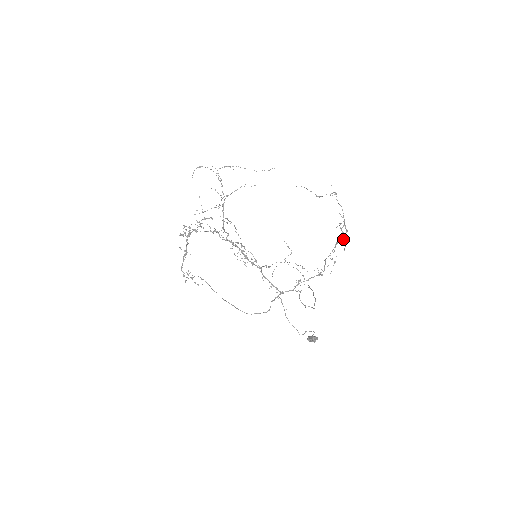
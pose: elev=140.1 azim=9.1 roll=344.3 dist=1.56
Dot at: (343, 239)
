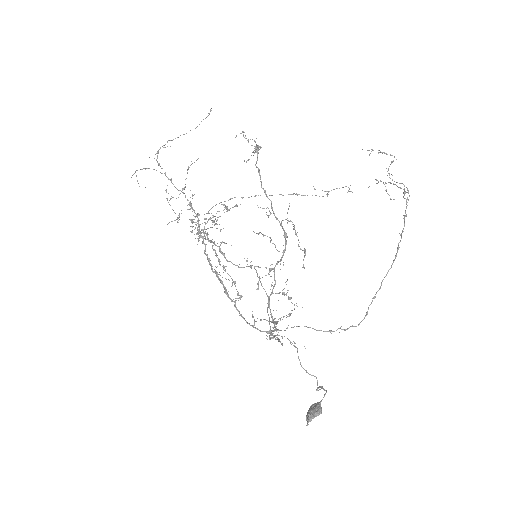
Dot at: occluded
